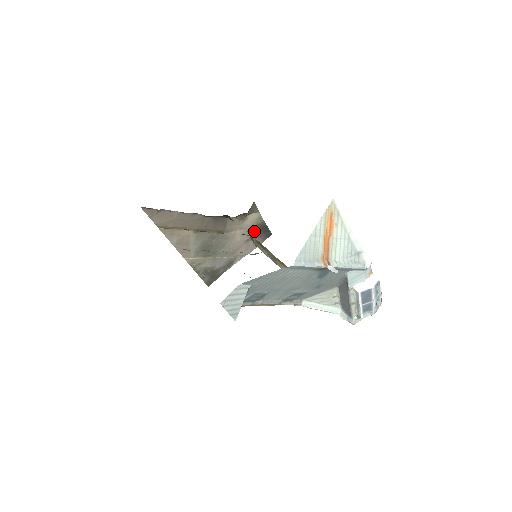
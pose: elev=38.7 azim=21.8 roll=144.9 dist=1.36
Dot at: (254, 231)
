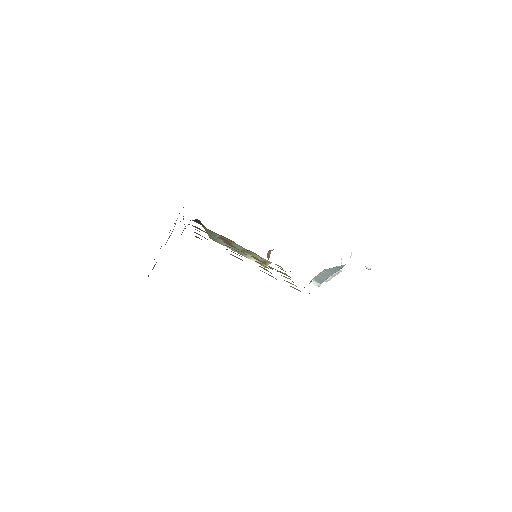
Dot at: occluded
